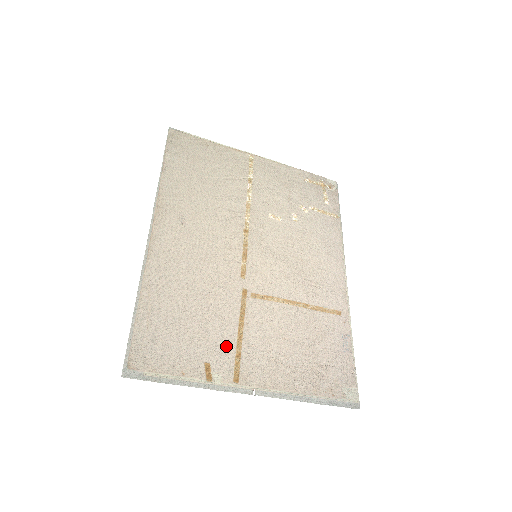
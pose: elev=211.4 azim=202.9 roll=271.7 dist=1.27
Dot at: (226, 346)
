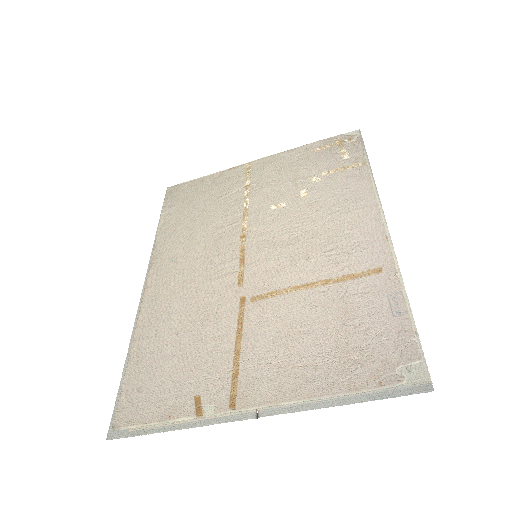
Dot at: (220, 369)
